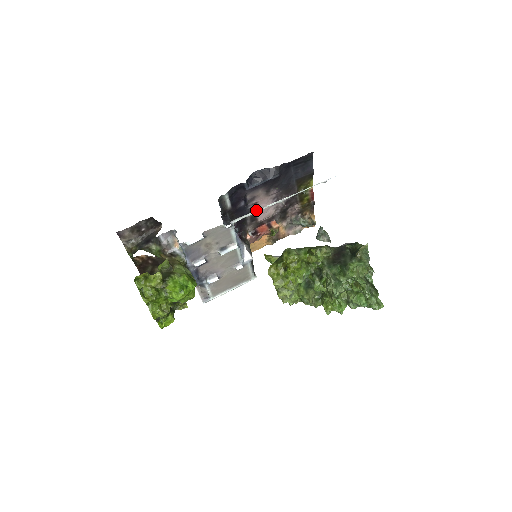
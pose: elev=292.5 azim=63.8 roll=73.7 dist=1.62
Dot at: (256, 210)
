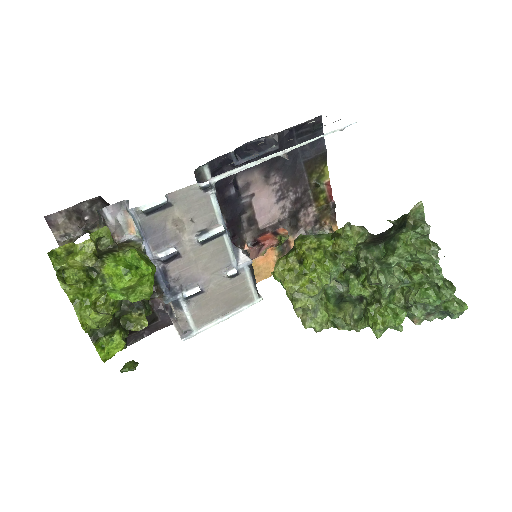
Dot at: occluded
